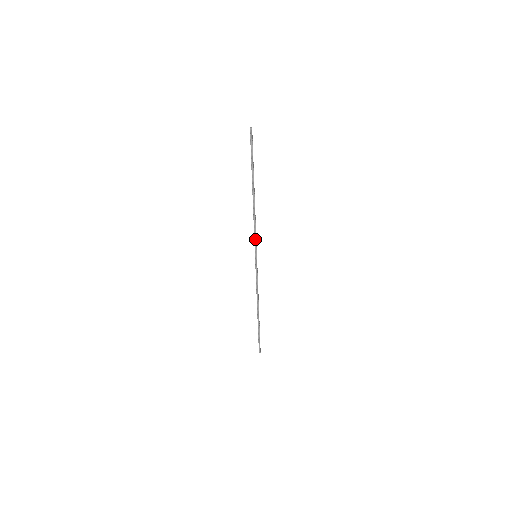
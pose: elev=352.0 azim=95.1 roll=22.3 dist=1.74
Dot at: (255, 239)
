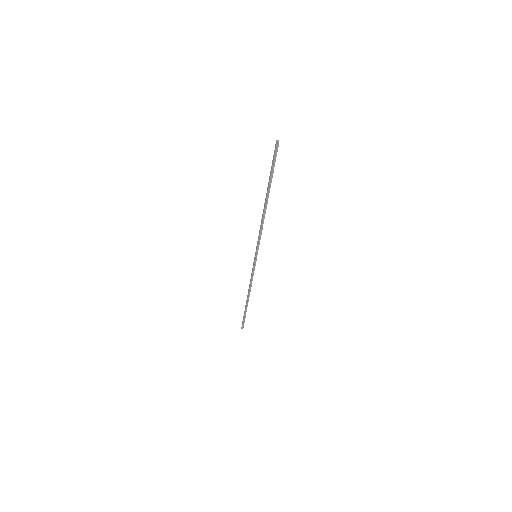
Dot at: (259, 242)
